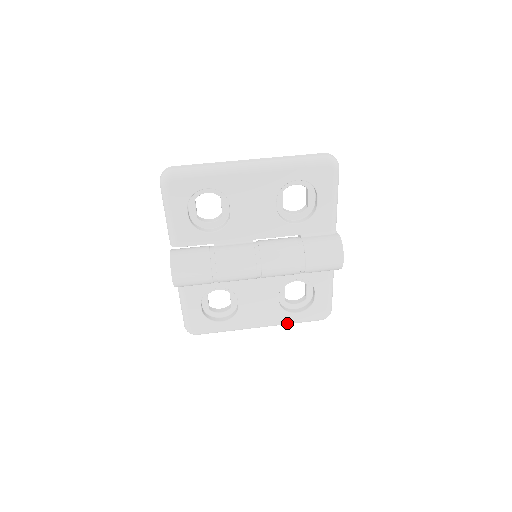
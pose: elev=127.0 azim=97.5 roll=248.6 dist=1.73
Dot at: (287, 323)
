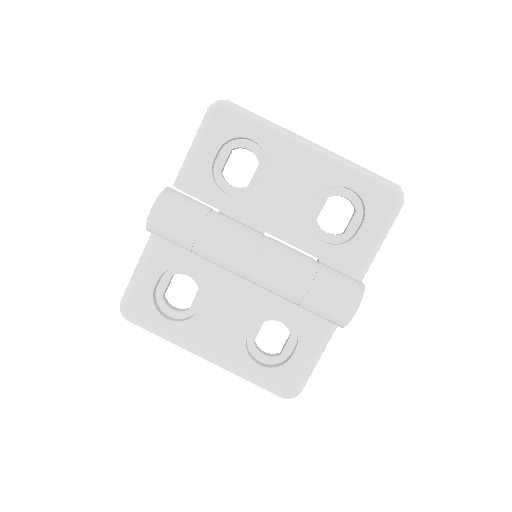
Dot at: (240, 373)
